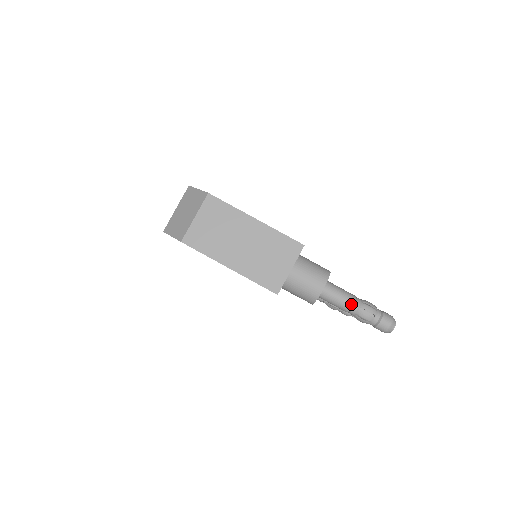
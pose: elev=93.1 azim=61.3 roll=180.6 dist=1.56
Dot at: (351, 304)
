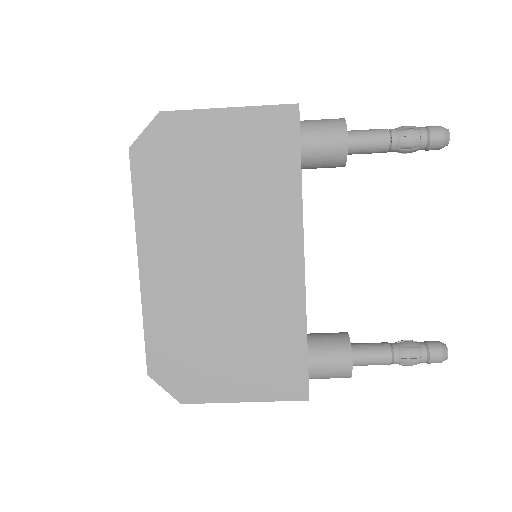
Dot at: (386, 364)
